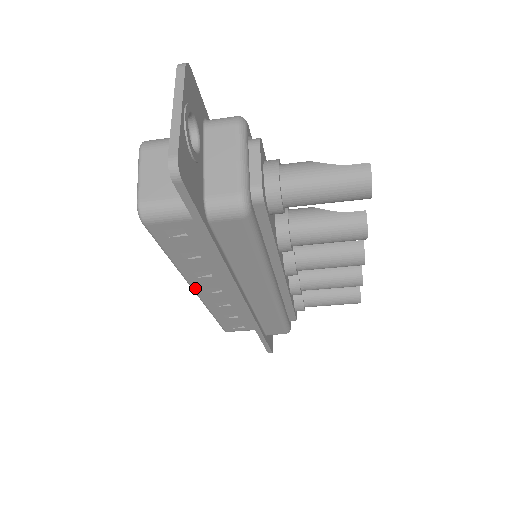
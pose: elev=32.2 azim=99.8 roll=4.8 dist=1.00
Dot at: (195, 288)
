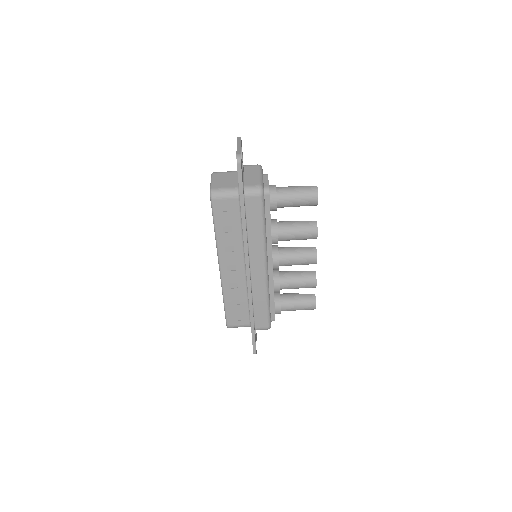
Dot at: (221, 264)
